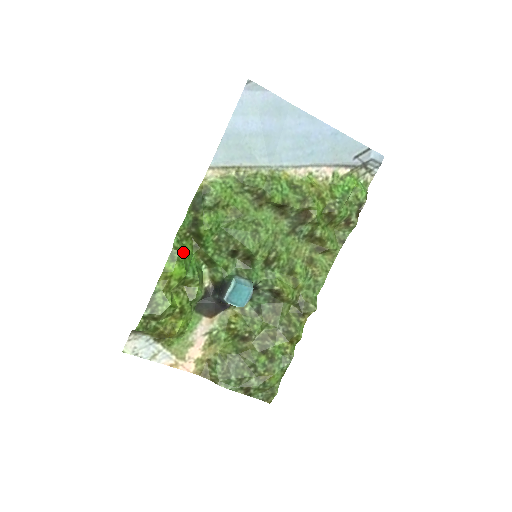
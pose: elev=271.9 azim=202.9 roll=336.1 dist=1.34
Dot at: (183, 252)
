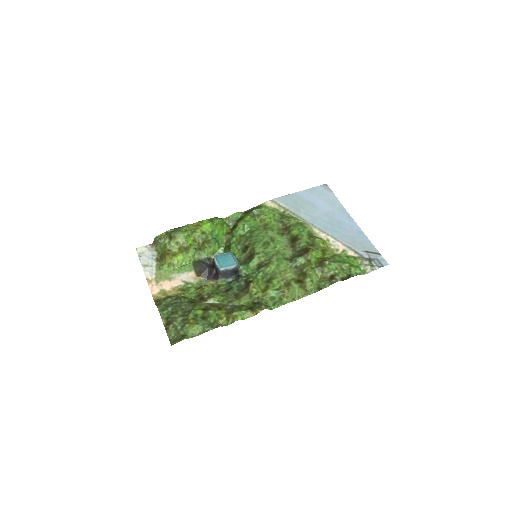
Dot at: (219, 223)
